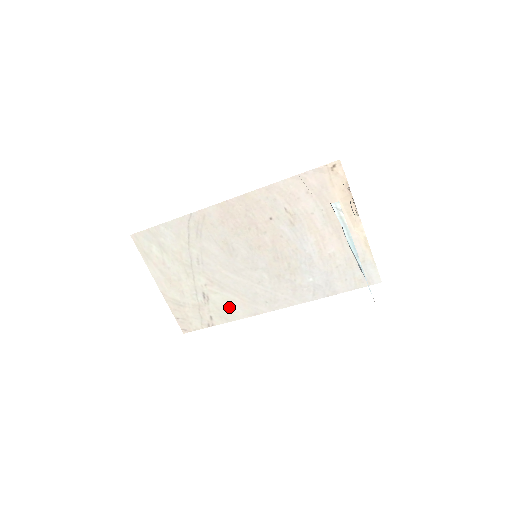
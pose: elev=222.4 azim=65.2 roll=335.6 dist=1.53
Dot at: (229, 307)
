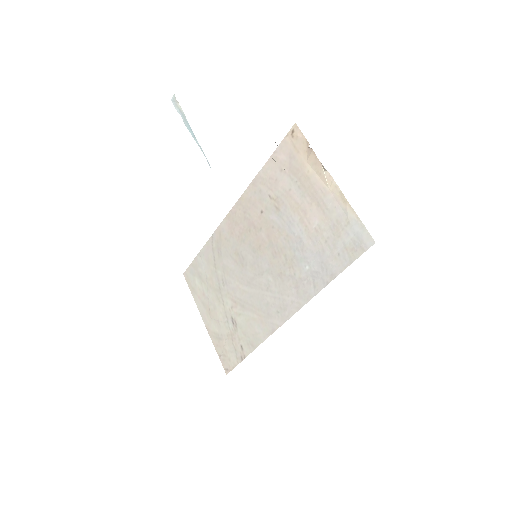
Dot at: (252, 329)
